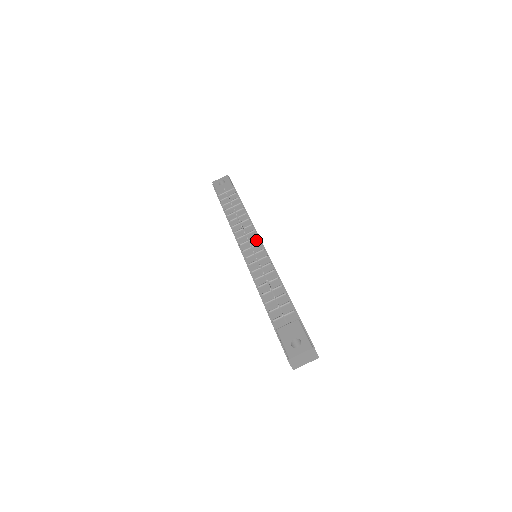
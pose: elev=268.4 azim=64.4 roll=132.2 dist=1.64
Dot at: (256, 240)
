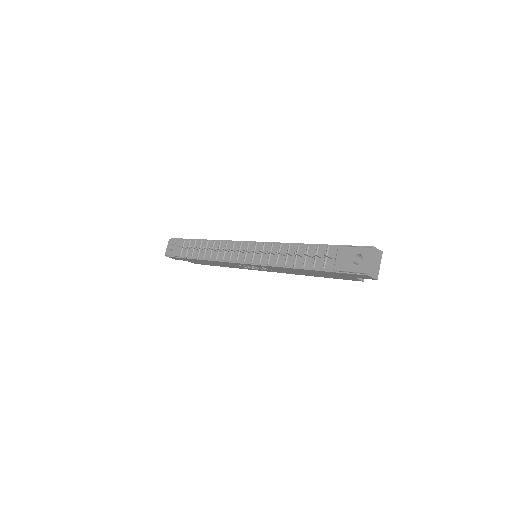
Dot at: (244, 245)
